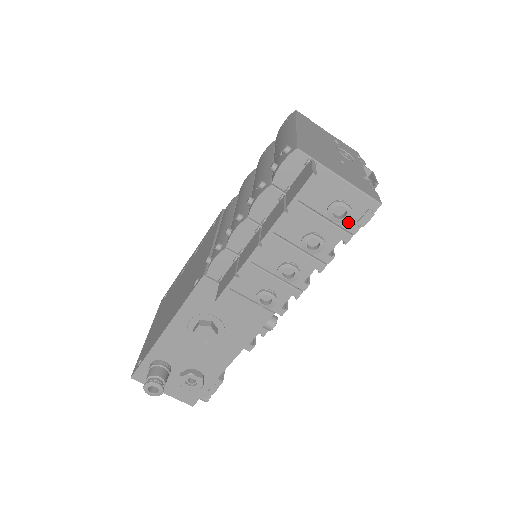
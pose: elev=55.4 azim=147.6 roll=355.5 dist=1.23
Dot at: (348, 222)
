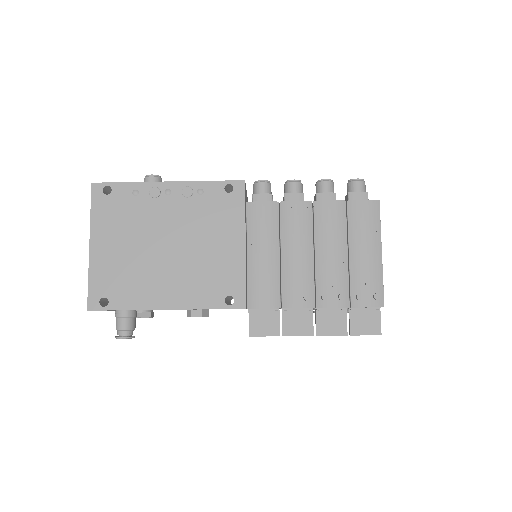
Dot at: occluded
